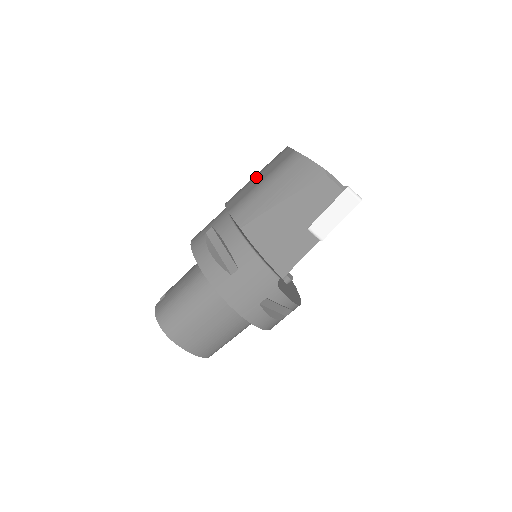
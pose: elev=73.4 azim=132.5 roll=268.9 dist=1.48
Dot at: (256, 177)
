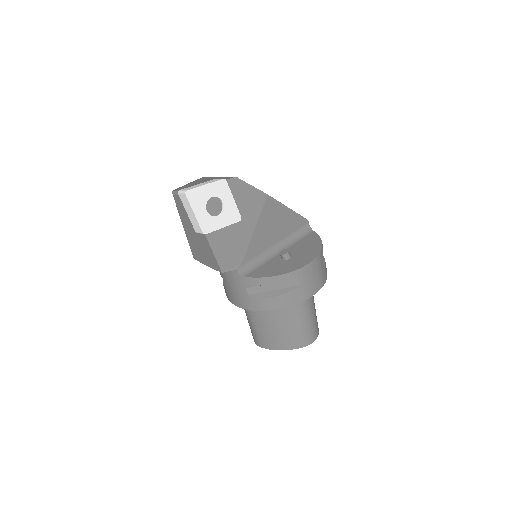
Dot at: occluded
